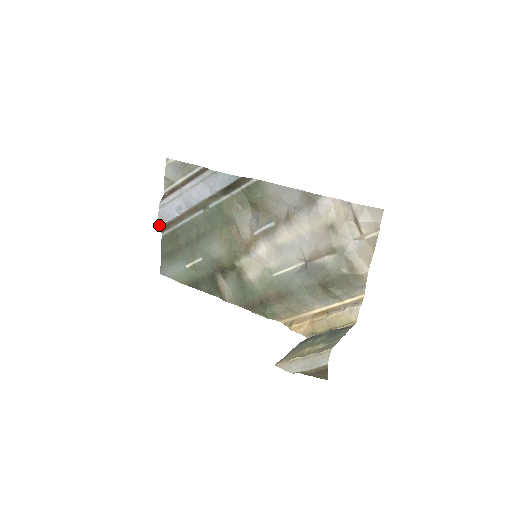
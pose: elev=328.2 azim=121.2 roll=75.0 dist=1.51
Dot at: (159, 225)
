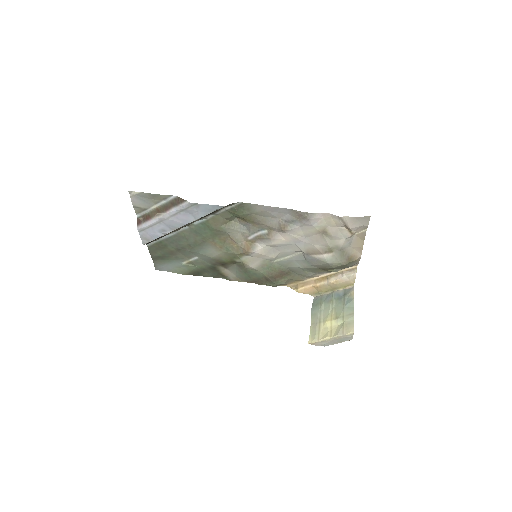
Dot at: (144, 244)
